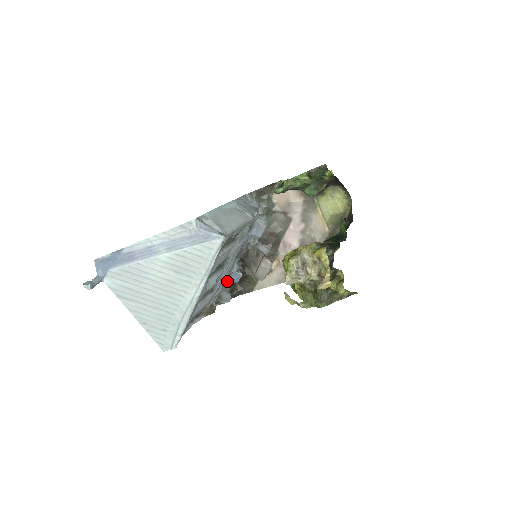
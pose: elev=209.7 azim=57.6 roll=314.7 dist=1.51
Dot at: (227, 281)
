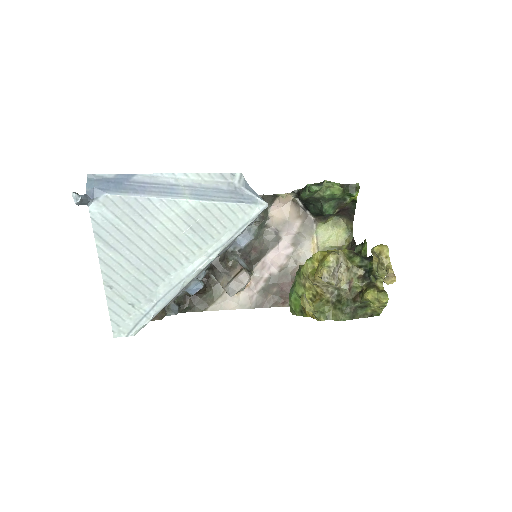
Dot at: occluded
